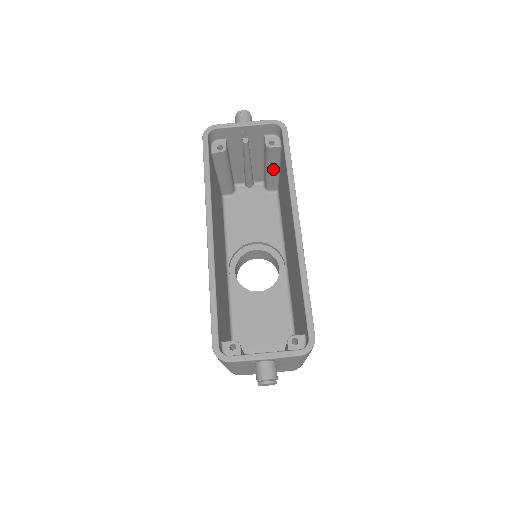
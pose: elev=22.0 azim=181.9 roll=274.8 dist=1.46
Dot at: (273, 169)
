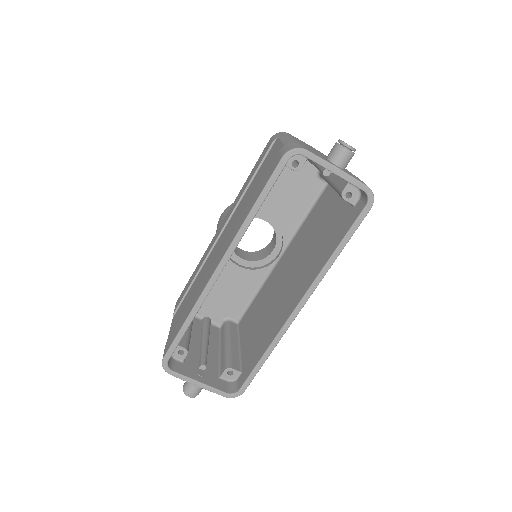
Dot at: occluded
